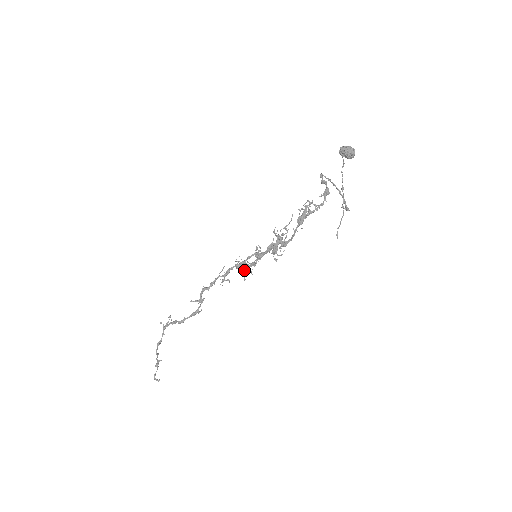
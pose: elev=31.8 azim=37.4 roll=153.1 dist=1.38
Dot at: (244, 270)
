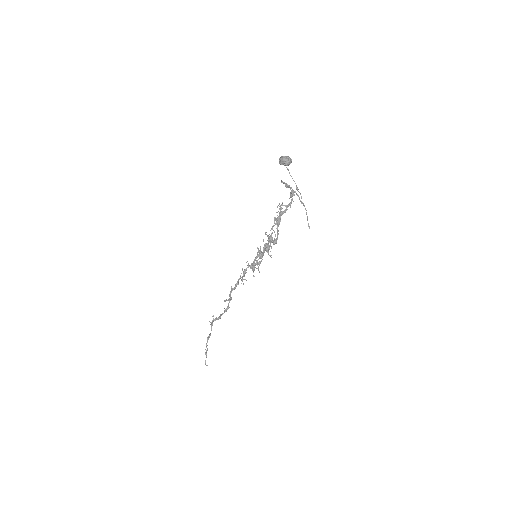
Dot at: occluded
